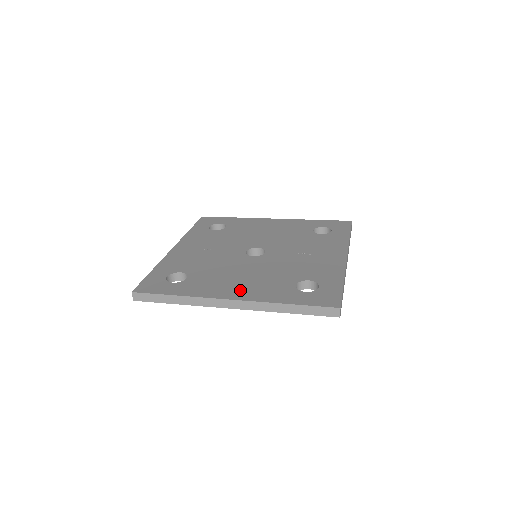
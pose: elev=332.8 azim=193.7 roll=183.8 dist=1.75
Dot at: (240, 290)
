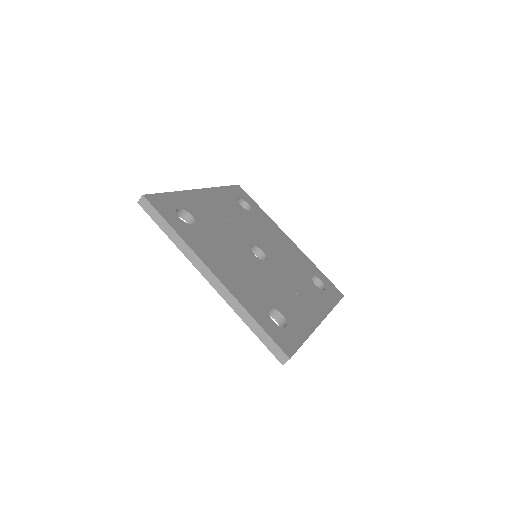
Dot at: (226, 273)
